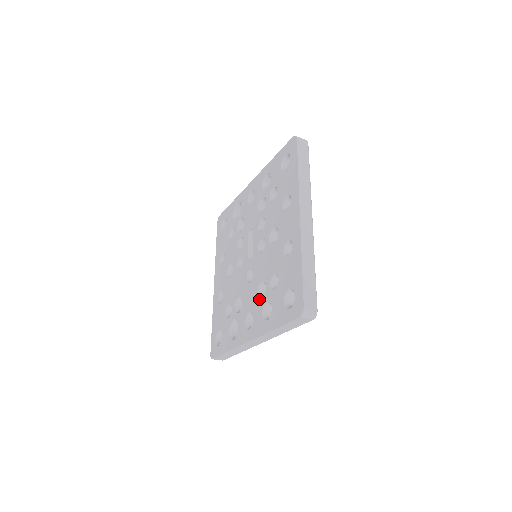
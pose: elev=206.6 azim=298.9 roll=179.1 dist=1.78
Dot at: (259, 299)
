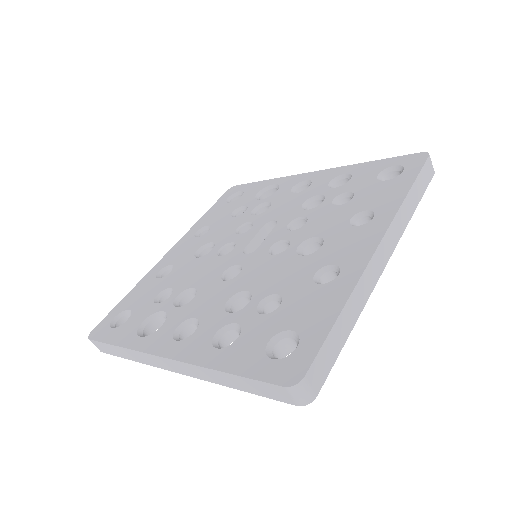
Dot at: (225, 311)
